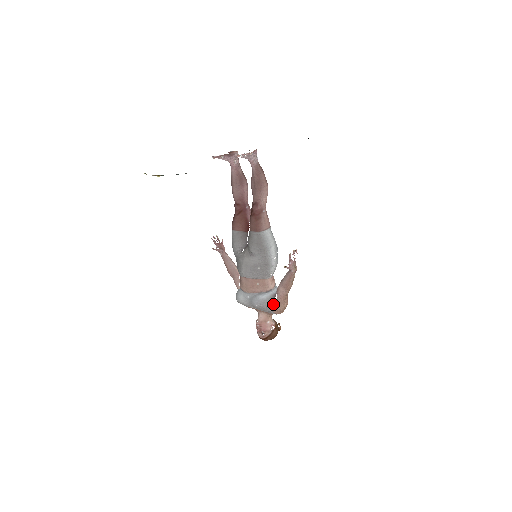
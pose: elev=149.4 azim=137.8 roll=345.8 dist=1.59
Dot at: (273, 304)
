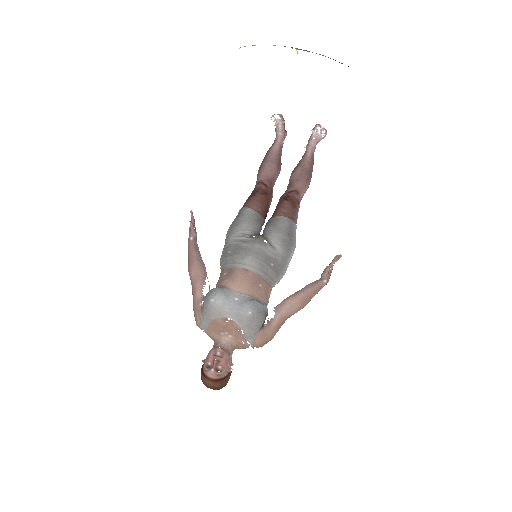
Dot at: (262, 325)
